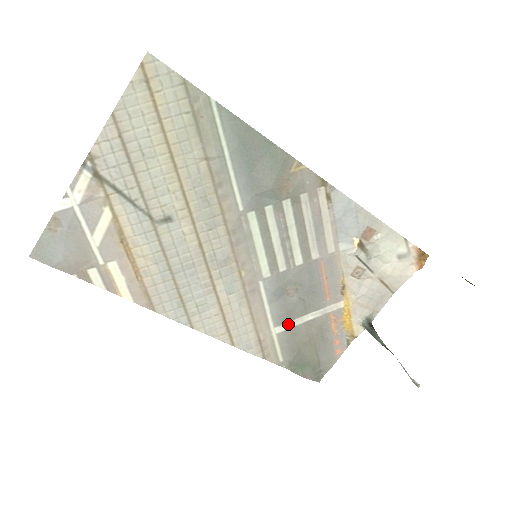
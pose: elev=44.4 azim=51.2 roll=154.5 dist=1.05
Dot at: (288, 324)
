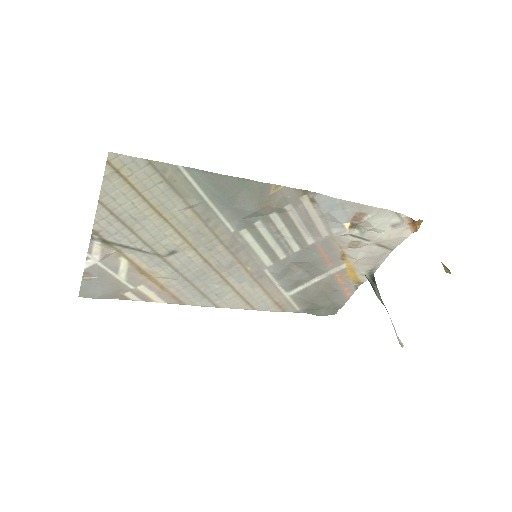
Dot at: (298, 288)
